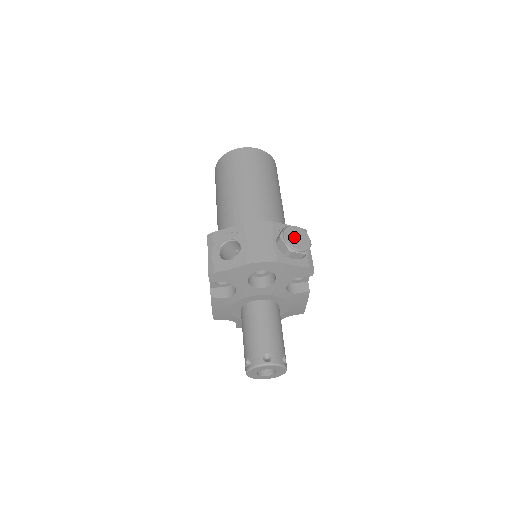
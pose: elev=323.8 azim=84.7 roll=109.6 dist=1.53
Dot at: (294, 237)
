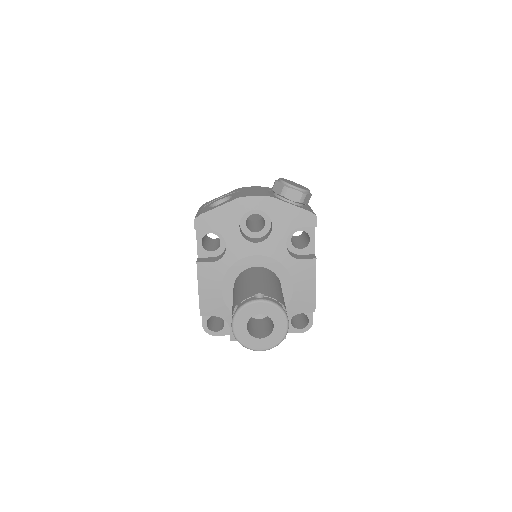
Dot at: (291, 182)
